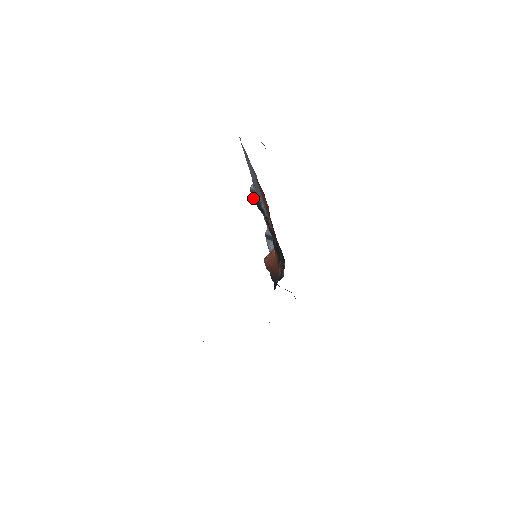
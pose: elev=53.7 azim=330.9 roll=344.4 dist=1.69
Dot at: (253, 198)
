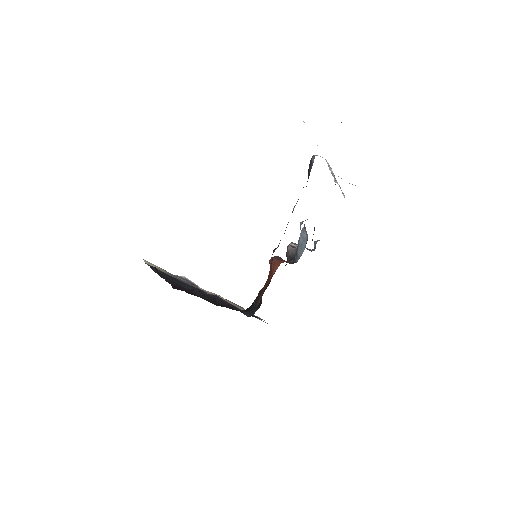
Dot at: (308, 173)
